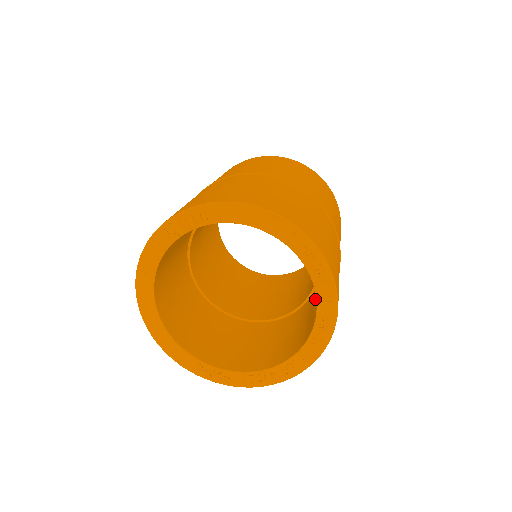
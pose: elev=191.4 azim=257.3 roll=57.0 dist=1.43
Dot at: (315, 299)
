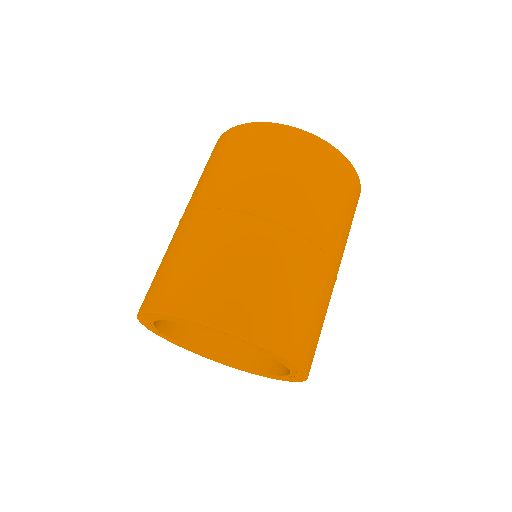
Dot at: occluded
